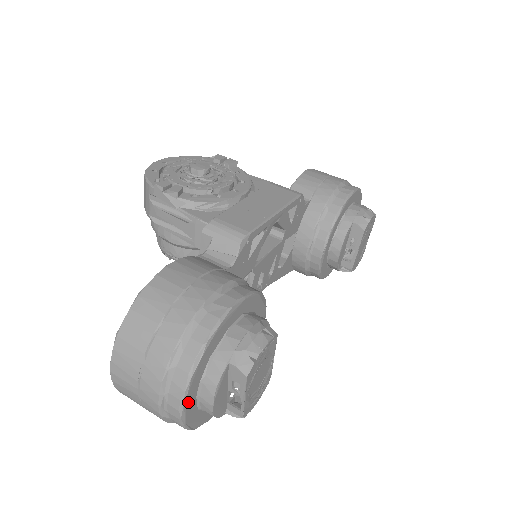
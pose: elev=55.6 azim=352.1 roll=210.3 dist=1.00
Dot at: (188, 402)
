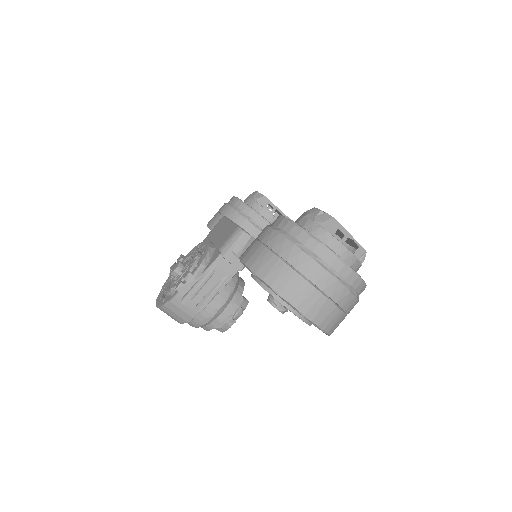
Dot at: (340, 258)
